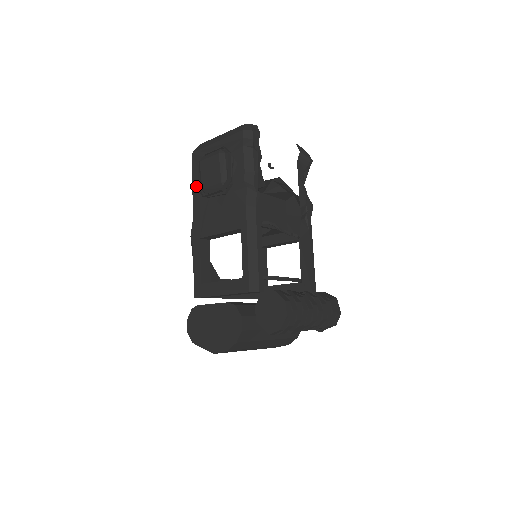
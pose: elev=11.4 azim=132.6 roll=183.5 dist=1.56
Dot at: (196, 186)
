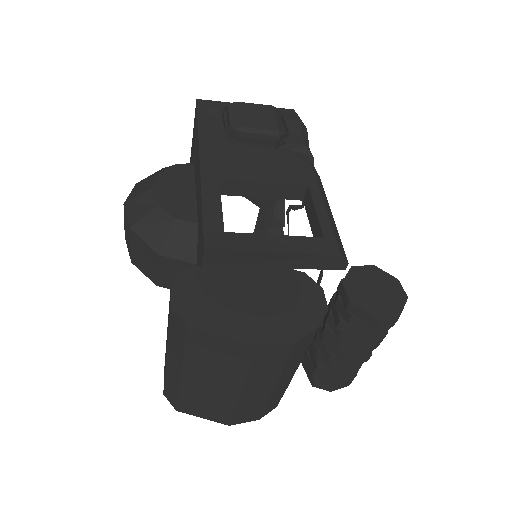
Dot at: (207, 127)
